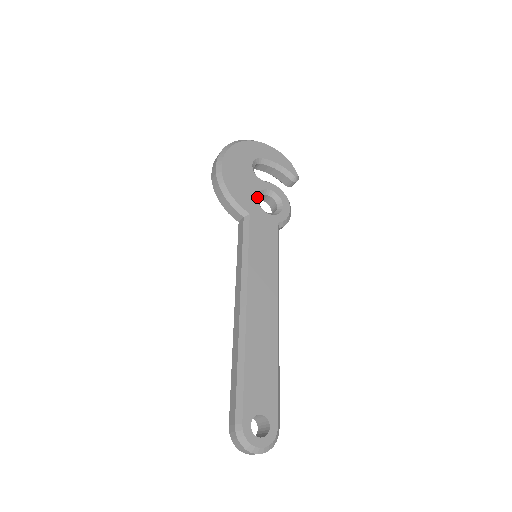
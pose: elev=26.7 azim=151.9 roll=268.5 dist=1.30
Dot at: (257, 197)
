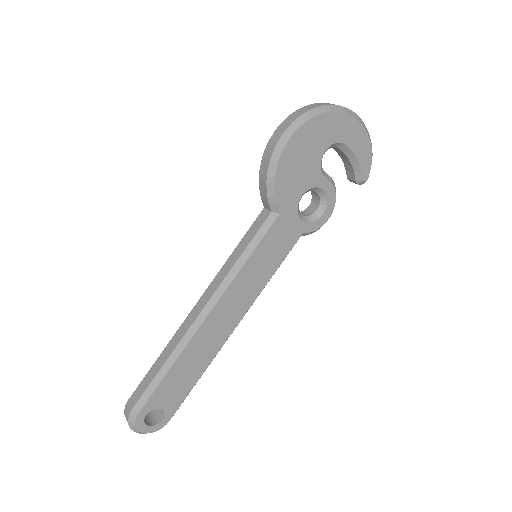
Dot at: (302, 195)
